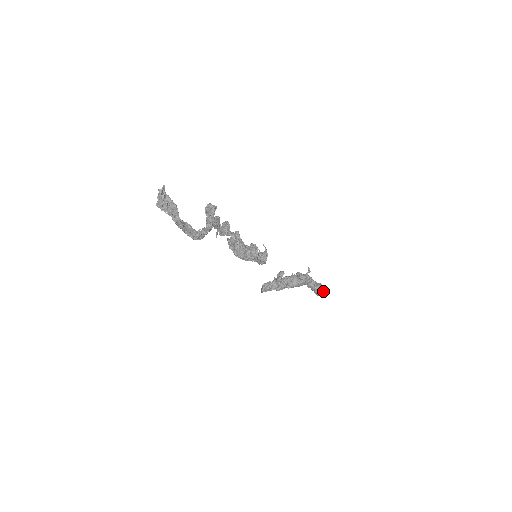
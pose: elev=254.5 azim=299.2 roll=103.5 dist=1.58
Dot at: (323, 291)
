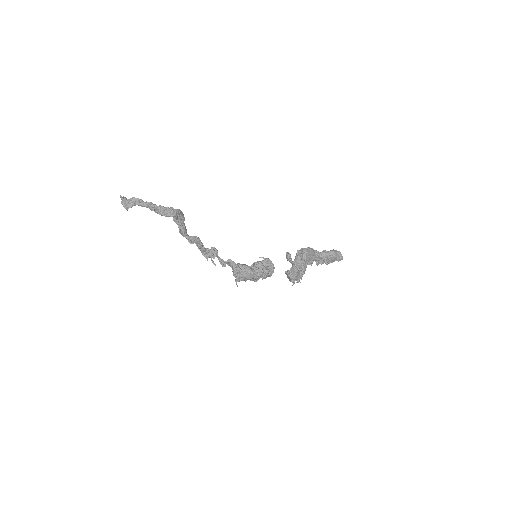
Dot at: (337, 252)
